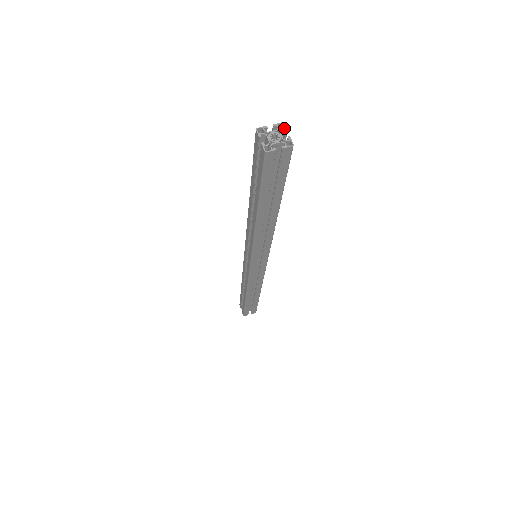
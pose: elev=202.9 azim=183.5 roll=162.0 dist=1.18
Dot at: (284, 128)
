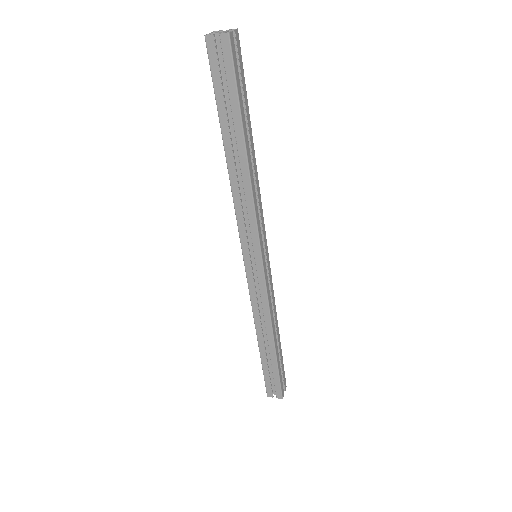
Dot at: (234, 29)
